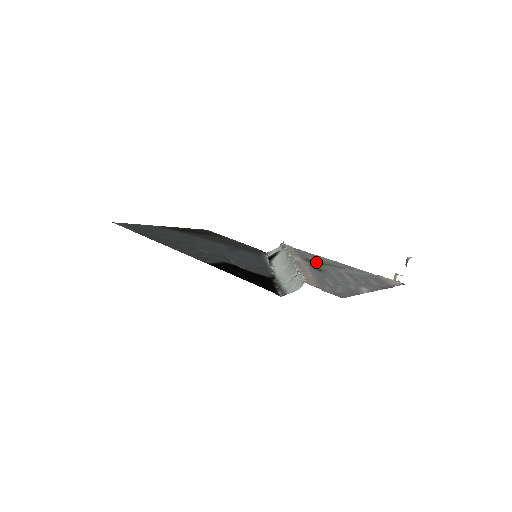
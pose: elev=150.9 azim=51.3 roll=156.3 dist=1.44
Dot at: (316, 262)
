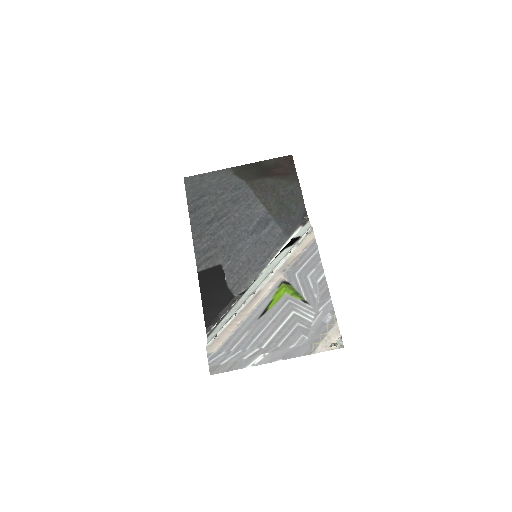
Dot at: (287, 289)
